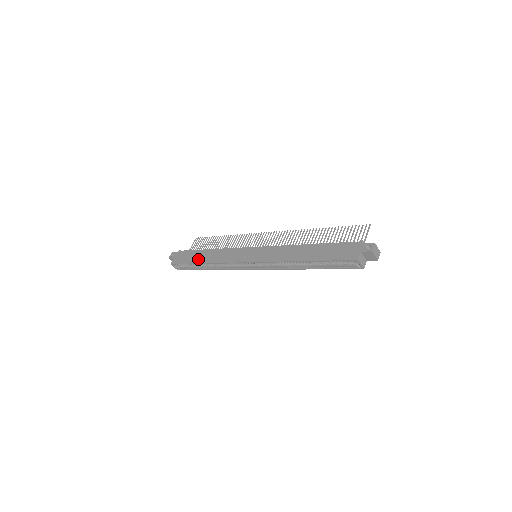
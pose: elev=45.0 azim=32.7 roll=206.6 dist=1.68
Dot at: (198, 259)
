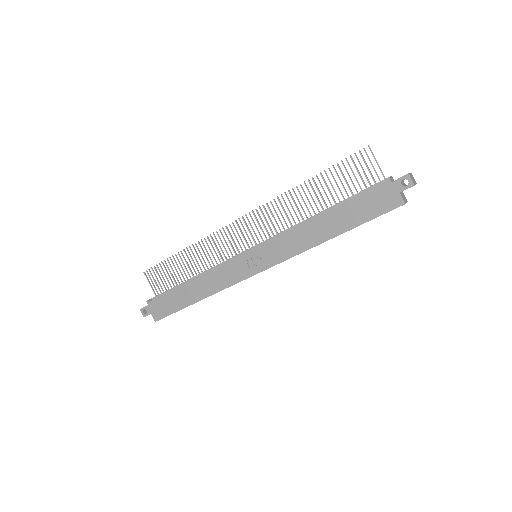
Dot at: (187, 300)
